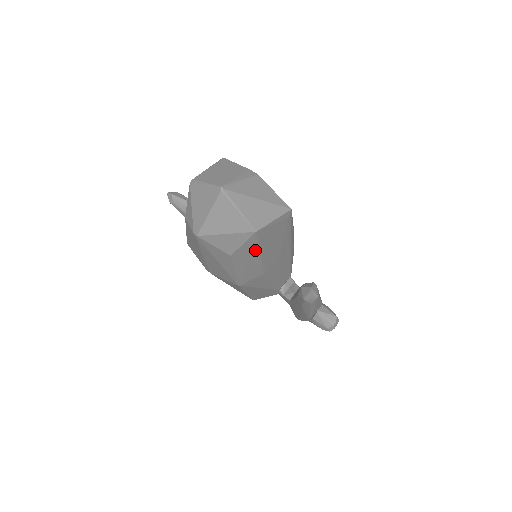
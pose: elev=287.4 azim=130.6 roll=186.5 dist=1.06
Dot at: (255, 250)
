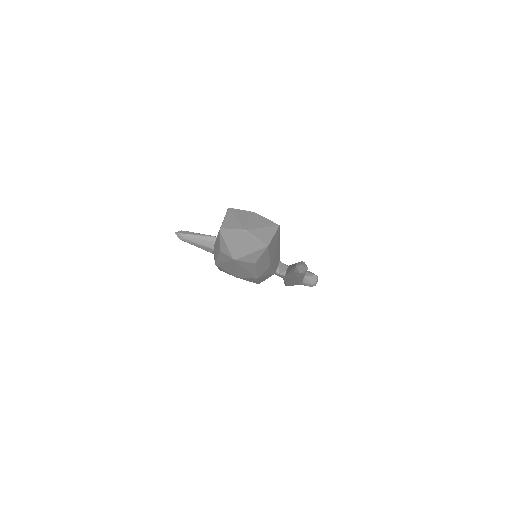
Dot at: (267, 255)
